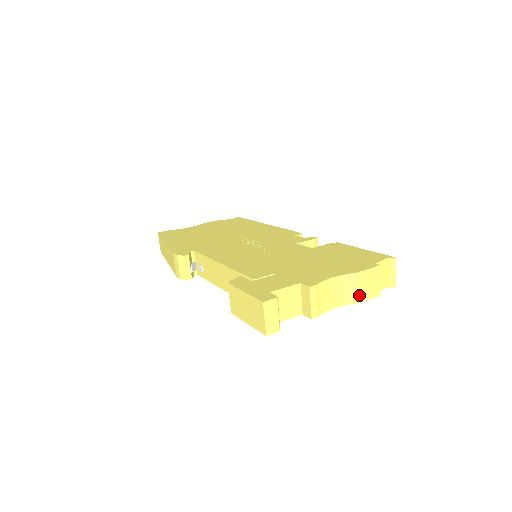
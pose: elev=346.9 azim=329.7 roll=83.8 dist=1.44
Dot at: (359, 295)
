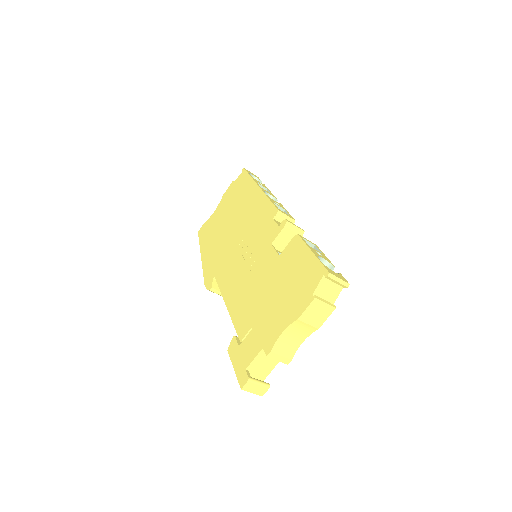
Dot at: (314, 325)
